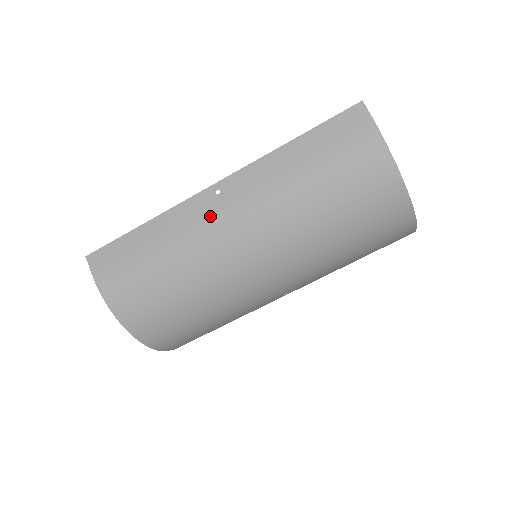
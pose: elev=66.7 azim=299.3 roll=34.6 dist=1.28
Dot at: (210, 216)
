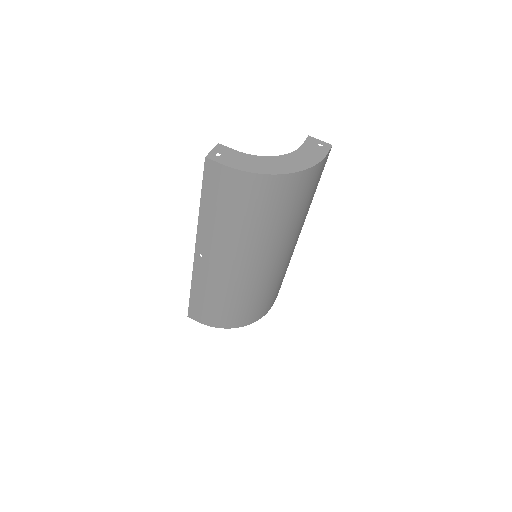
Dot at: (211, 269)
